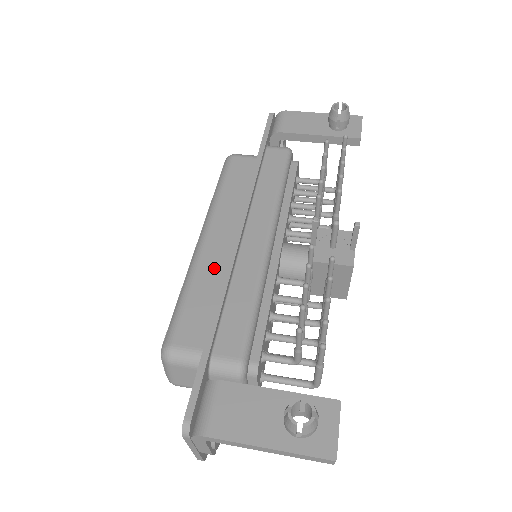
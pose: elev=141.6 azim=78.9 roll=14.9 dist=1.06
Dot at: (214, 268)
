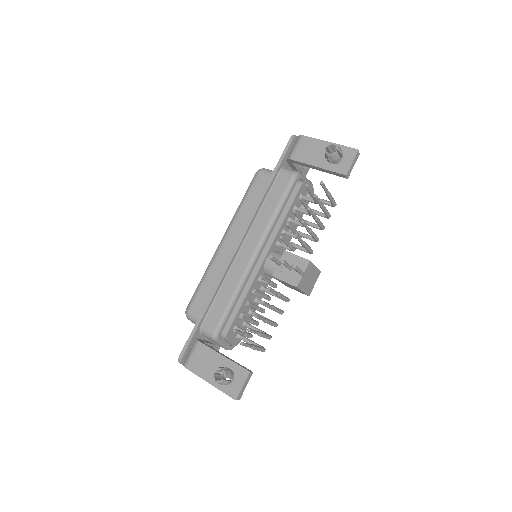
Dot at: (222, 266)
